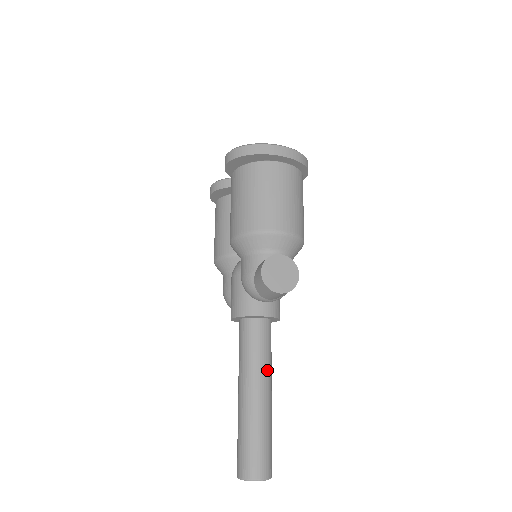
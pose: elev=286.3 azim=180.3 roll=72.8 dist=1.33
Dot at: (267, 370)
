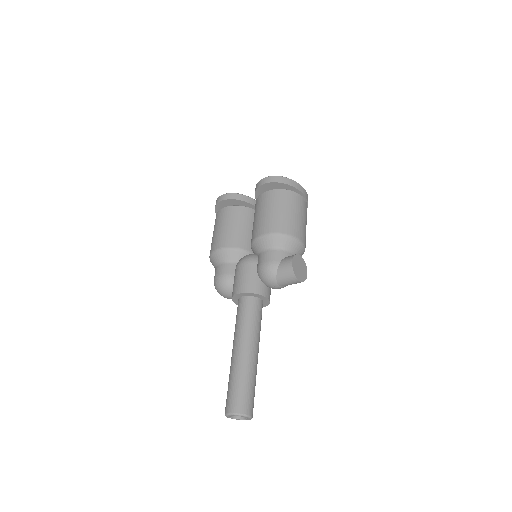
Dot at: (259, 338)
